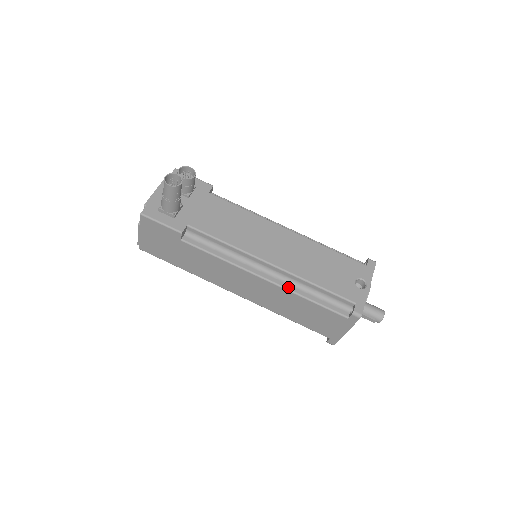
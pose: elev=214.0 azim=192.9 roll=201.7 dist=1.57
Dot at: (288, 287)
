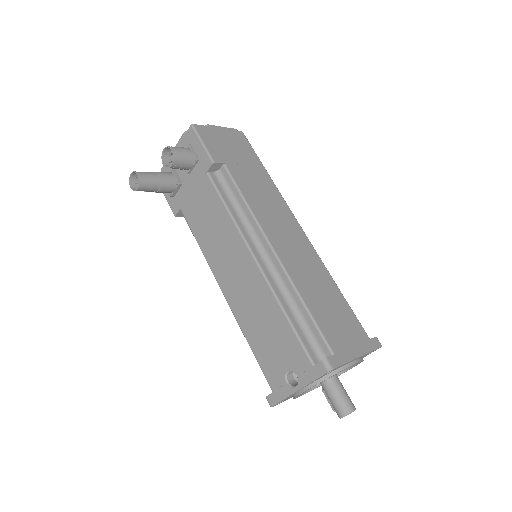
Dot at: occluded
